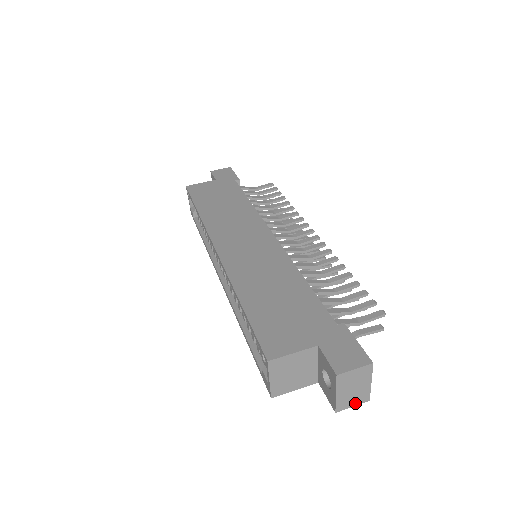
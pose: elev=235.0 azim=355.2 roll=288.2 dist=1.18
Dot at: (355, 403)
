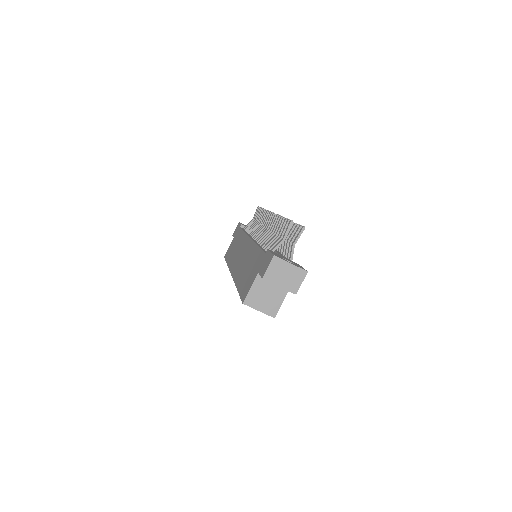
Dot at: (300, 280)
